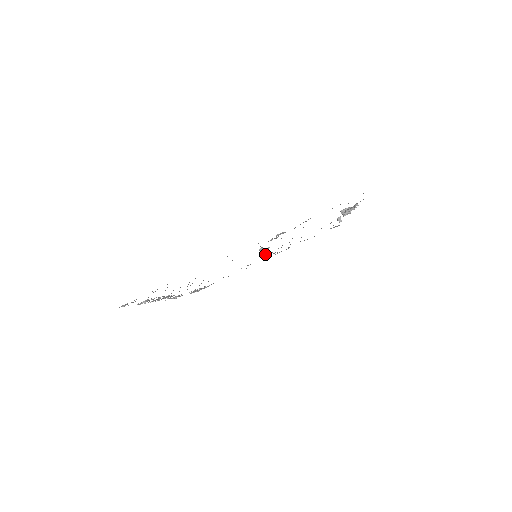
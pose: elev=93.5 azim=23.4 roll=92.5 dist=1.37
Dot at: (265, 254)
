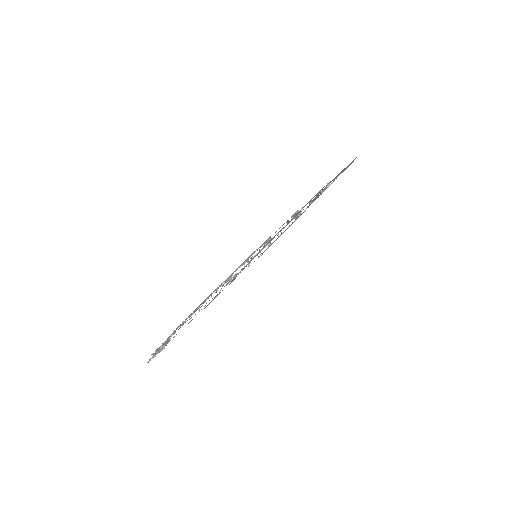
Dot at: (239, 272)
